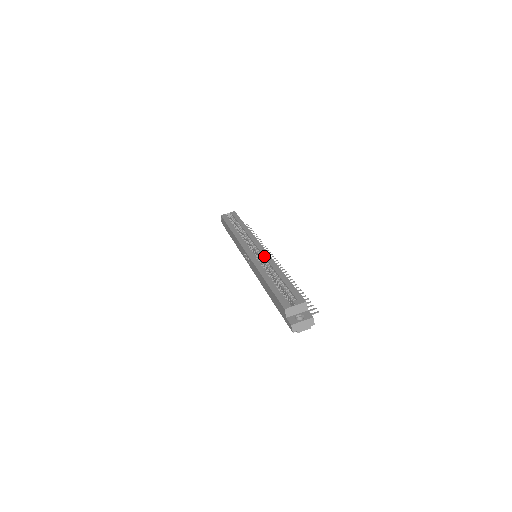
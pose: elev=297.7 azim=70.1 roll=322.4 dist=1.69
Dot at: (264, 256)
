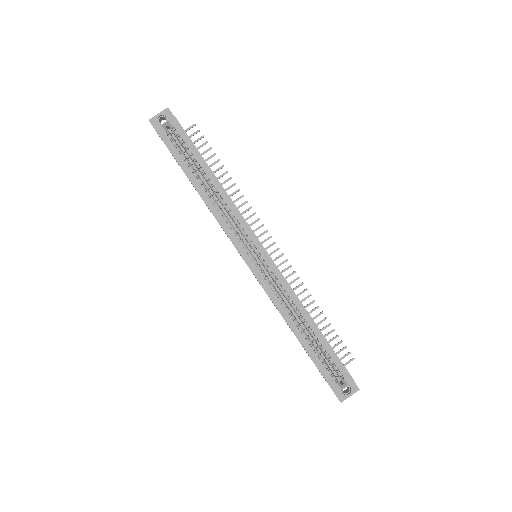
Dot at: (279, 281)
